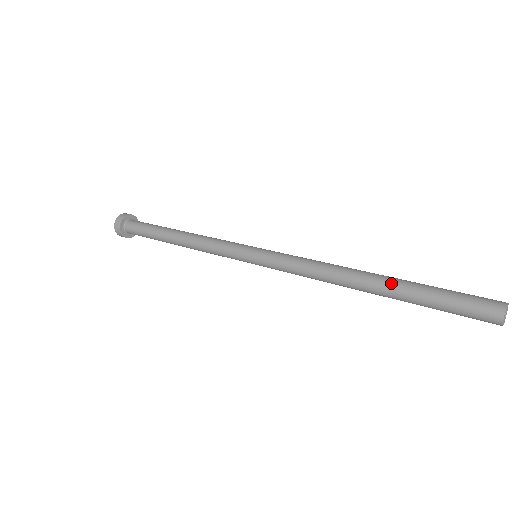
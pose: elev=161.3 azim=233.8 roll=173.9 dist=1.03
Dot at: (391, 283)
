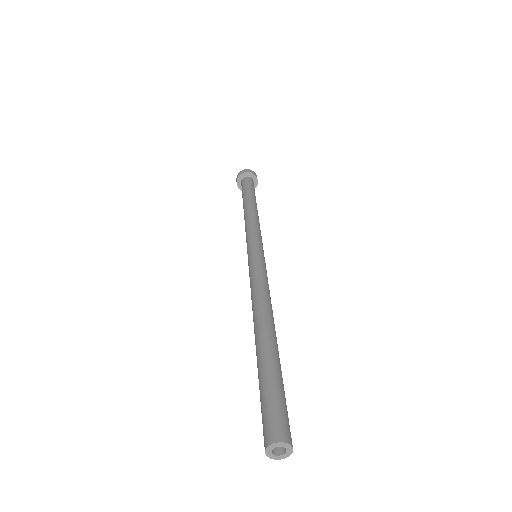
Dot at: (257, 351)
